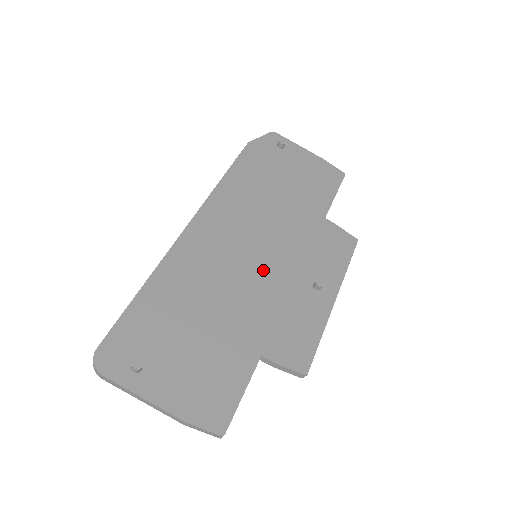
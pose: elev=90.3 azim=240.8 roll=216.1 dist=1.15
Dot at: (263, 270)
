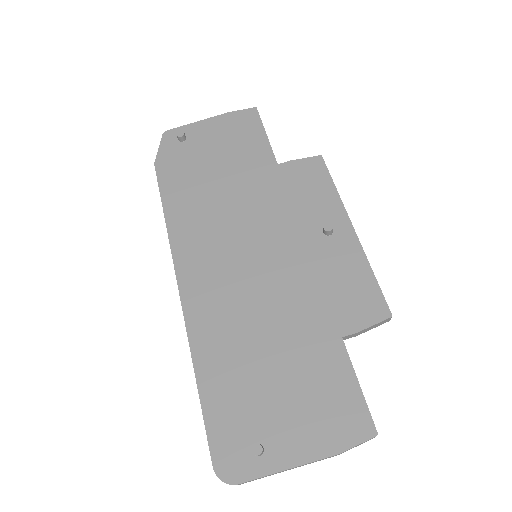
Dot at: (273, 263)
